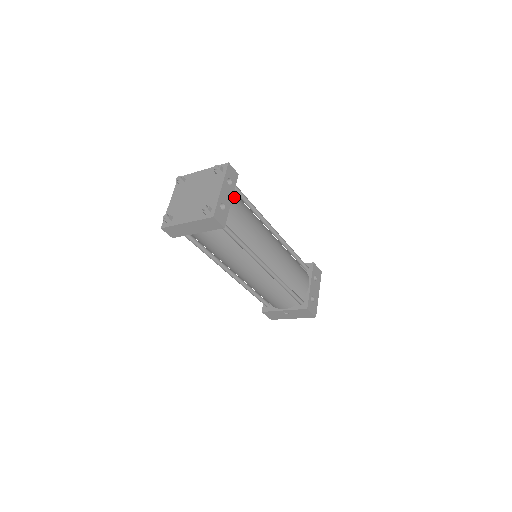
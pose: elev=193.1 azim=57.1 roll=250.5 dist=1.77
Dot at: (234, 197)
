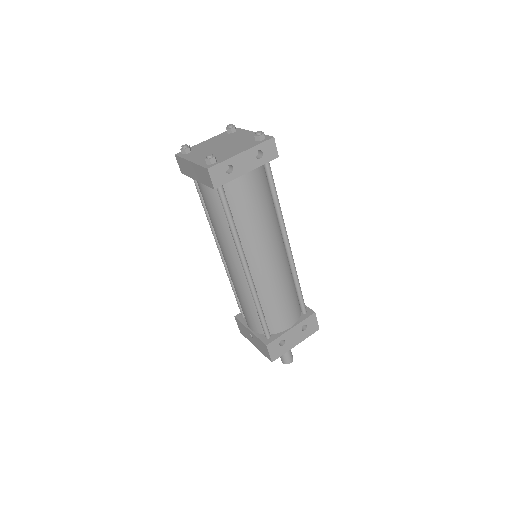
Dot at: (256, 174)
